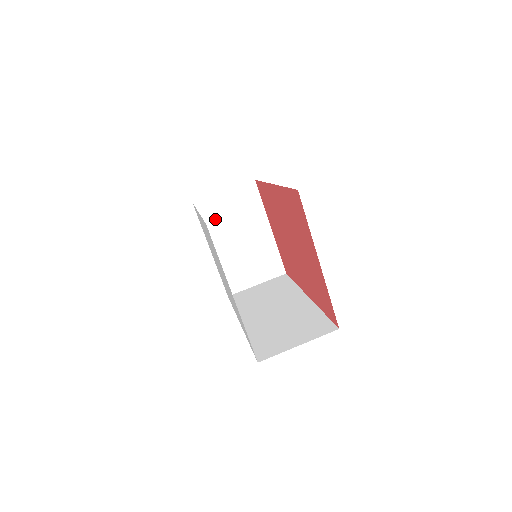
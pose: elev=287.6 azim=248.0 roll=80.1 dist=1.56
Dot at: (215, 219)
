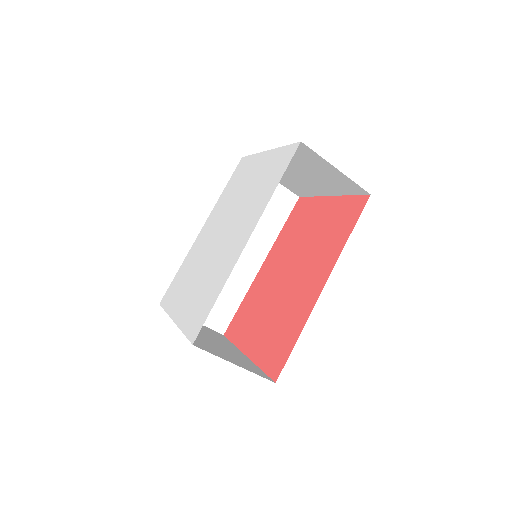
Dot at: (301, 158)
